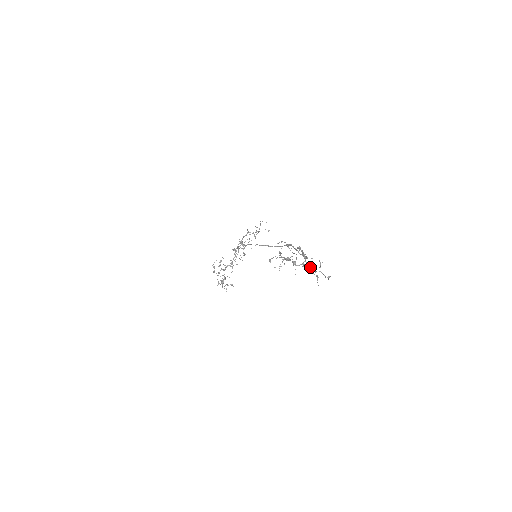
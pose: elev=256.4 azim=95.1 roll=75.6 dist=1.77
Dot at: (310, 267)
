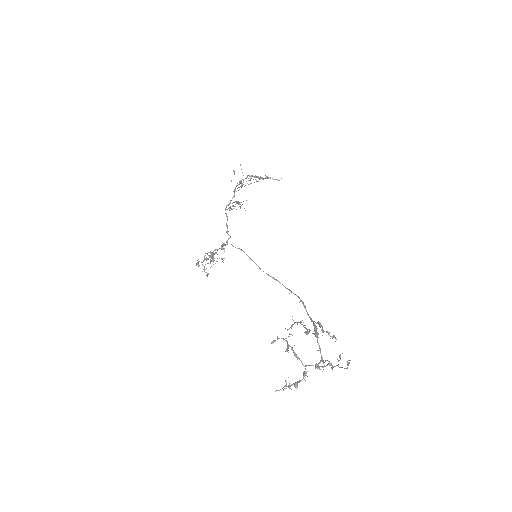
Dot at: (326, 332)
